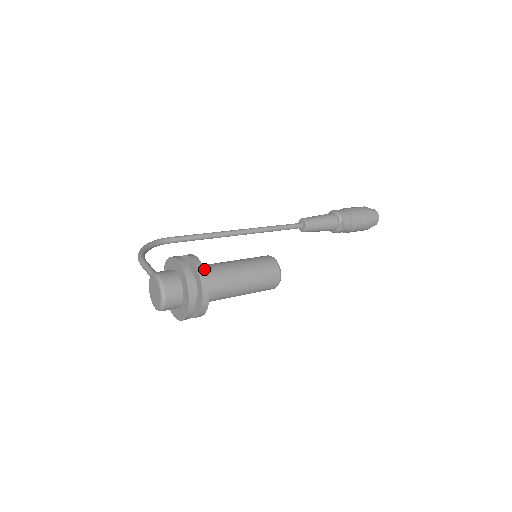
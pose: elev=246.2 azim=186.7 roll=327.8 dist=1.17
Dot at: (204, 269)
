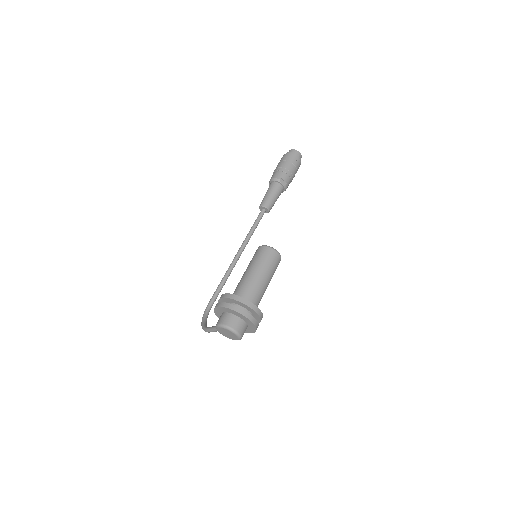
Dot at: (233, 294)
